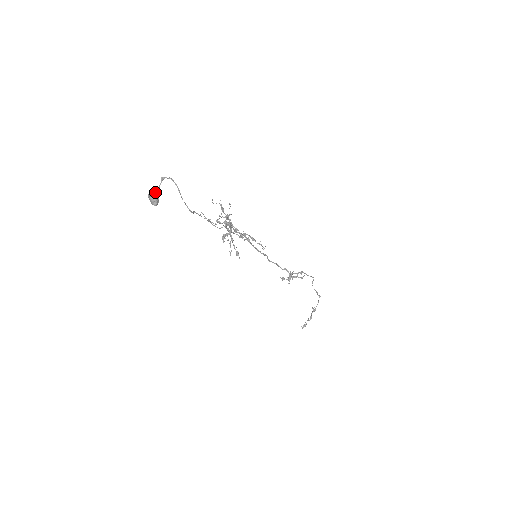
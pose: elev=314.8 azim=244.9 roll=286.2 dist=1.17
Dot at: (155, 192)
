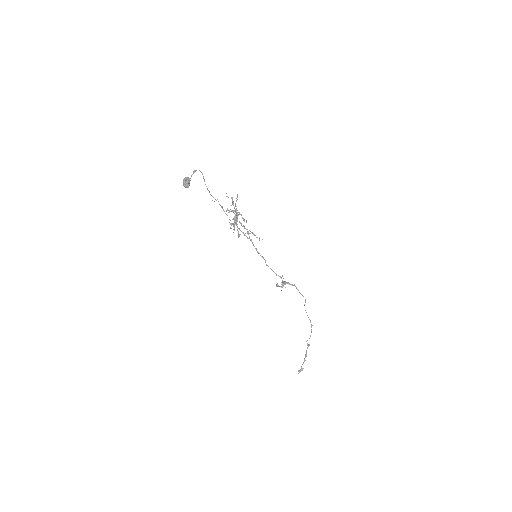
Dot at: (188, 178)
